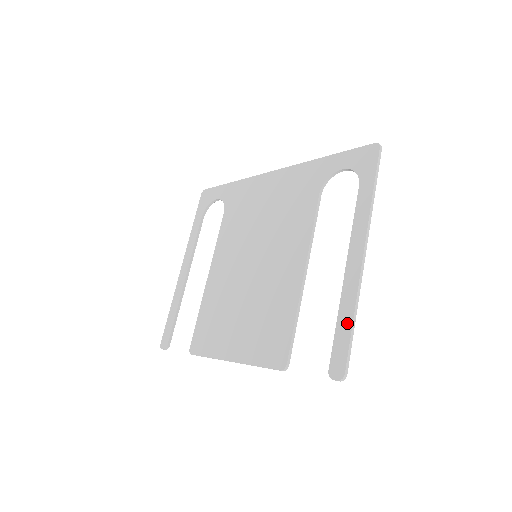
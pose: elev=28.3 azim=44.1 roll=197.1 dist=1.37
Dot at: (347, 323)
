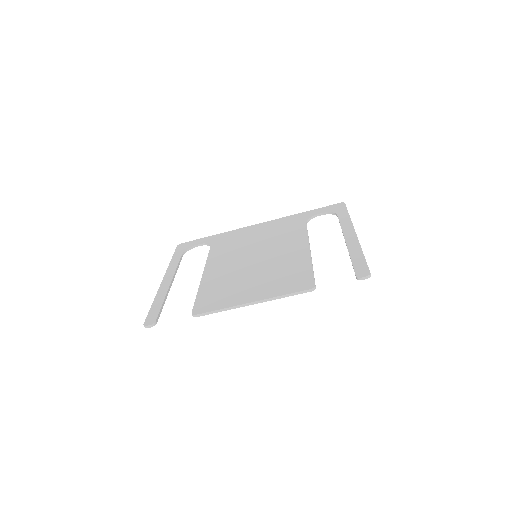
Dot at: (360, 256)
